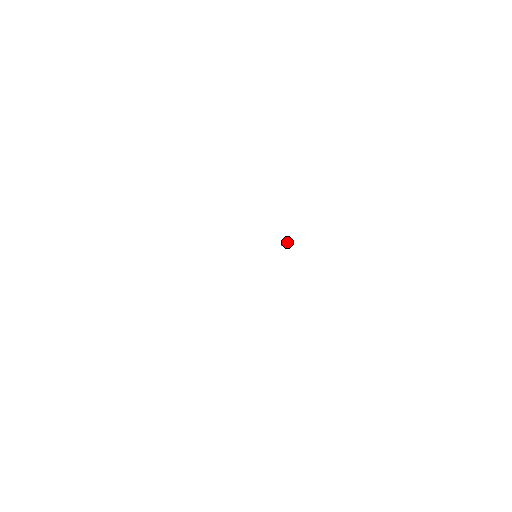
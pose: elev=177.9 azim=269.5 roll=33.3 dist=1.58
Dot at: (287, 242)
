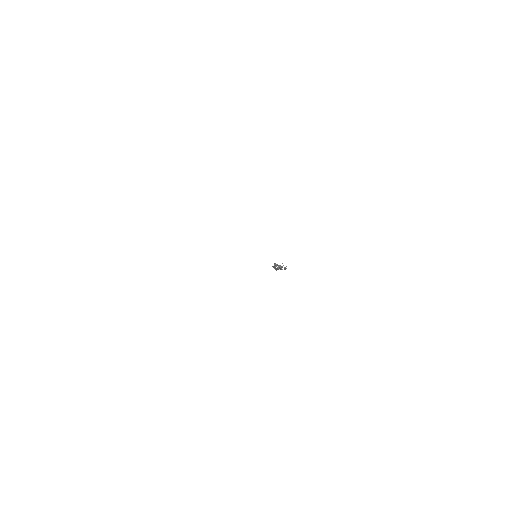
Dot at: (281, 266)
